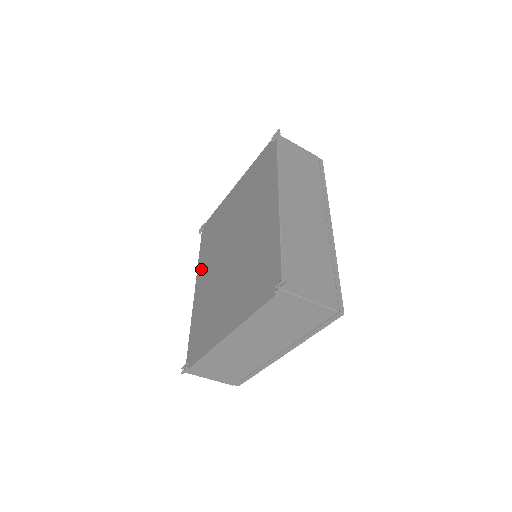
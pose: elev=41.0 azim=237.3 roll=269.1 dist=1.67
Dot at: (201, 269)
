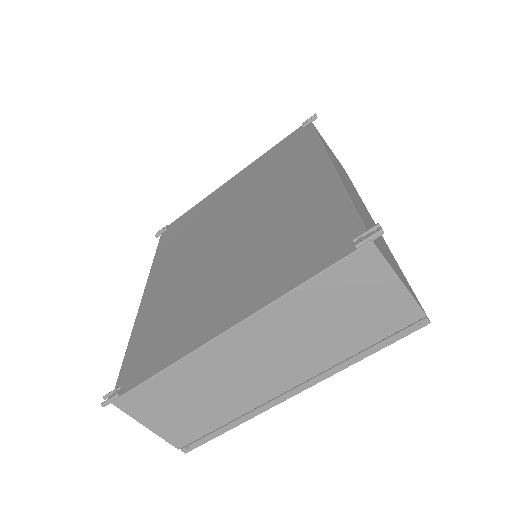
Dot at: (159, 268)
